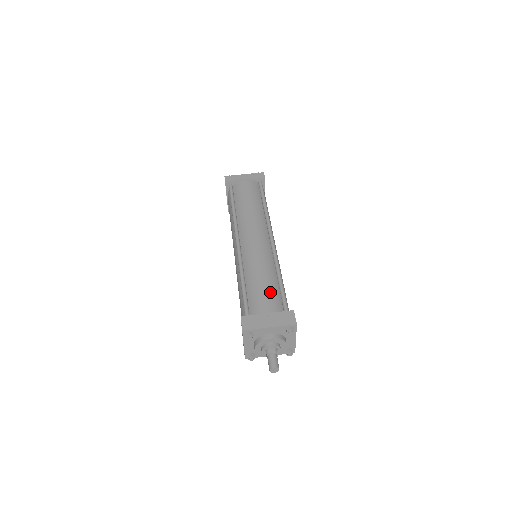
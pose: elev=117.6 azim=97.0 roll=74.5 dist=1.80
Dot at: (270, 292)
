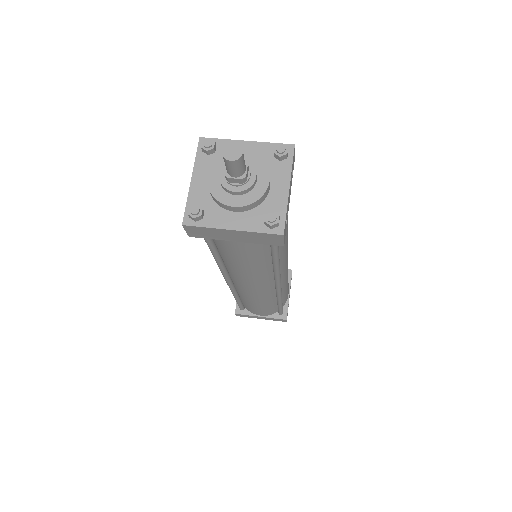
Dot at: occluded
